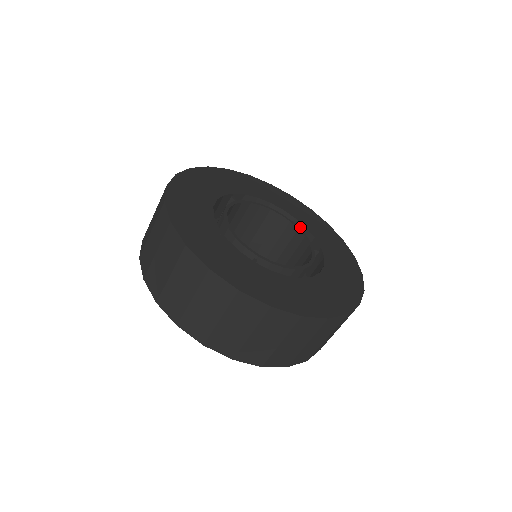
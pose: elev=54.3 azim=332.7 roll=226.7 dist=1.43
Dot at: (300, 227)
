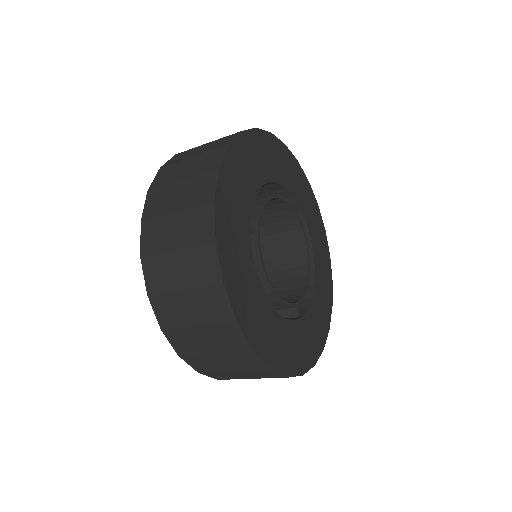
Dot at: (279, 187)
